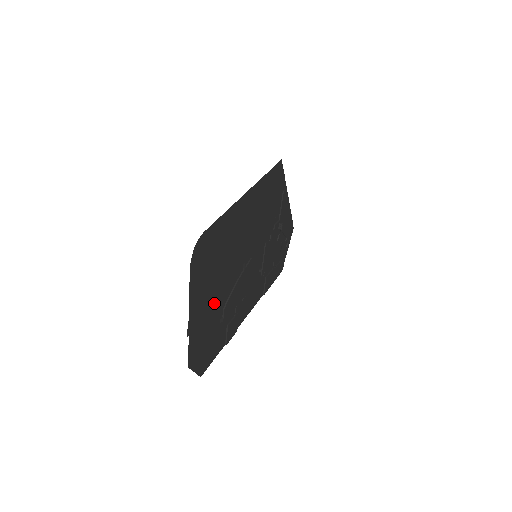
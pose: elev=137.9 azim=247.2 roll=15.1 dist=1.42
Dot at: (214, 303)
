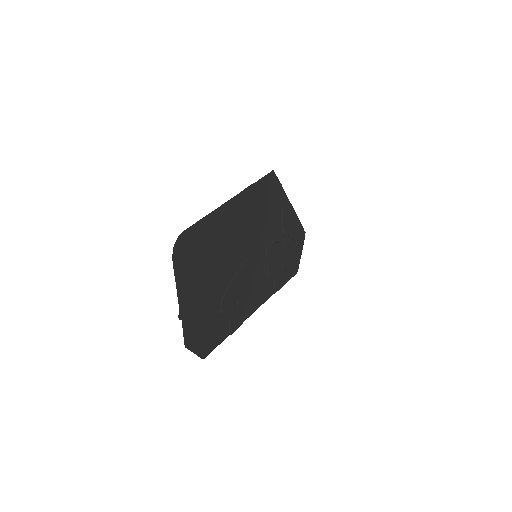
Dot at: (208, 294)
